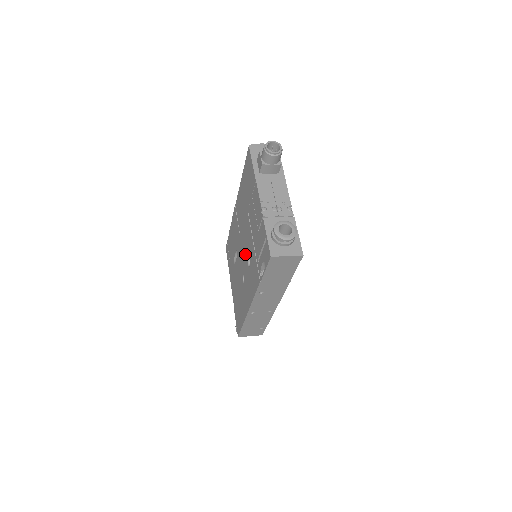
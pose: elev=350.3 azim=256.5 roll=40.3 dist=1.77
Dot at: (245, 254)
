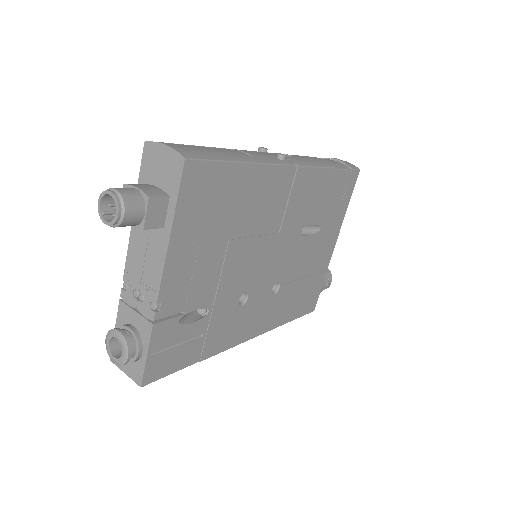
Dot at: occluded
